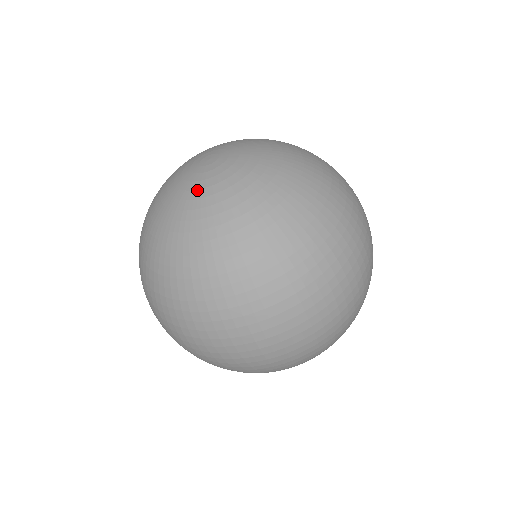
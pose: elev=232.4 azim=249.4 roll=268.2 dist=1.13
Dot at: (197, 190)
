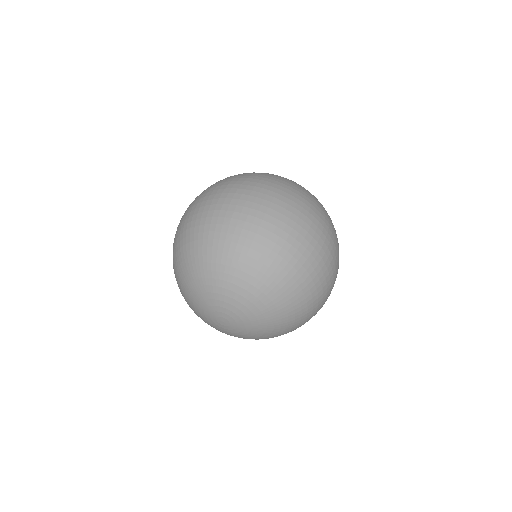
Dot at: (230, 334)
